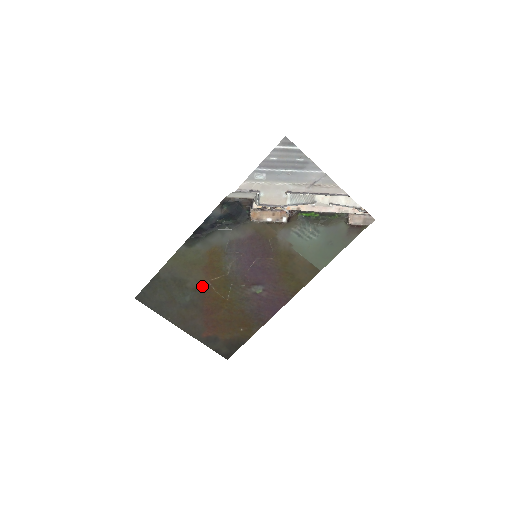
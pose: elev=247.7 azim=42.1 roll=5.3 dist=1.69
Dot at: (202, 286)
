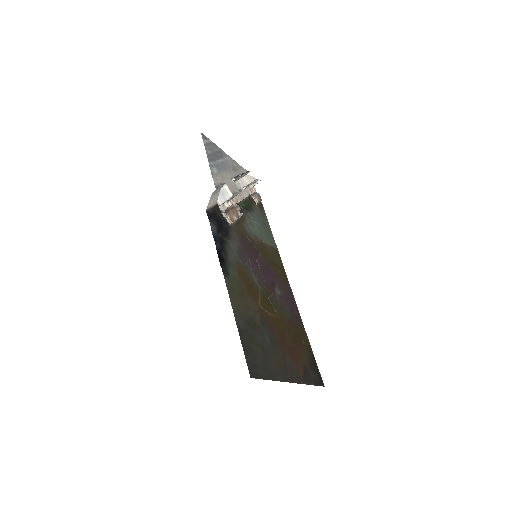
Dot at: (262, 315)
